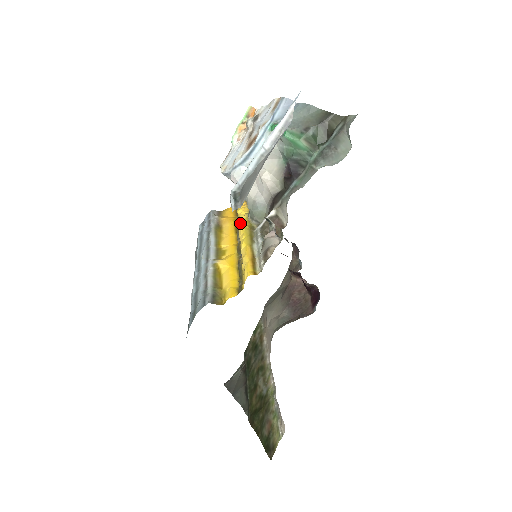
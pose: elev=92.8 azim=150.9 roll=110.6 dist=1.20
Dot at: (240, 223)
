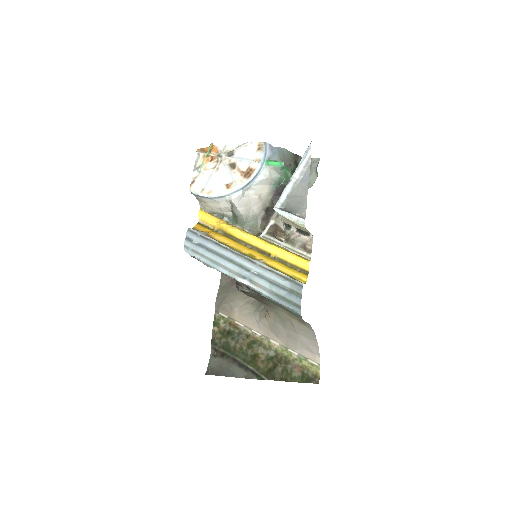
Dot at: (242, 233)
